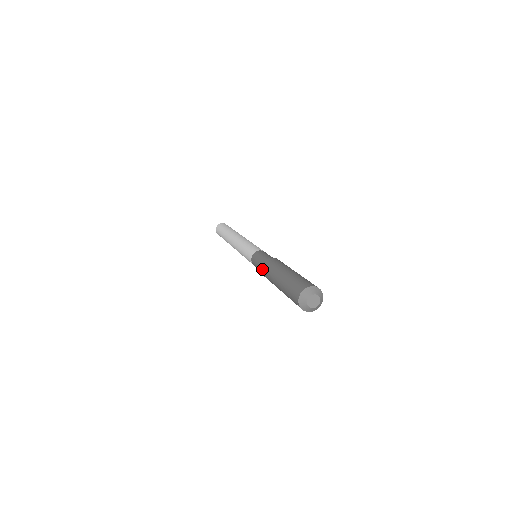
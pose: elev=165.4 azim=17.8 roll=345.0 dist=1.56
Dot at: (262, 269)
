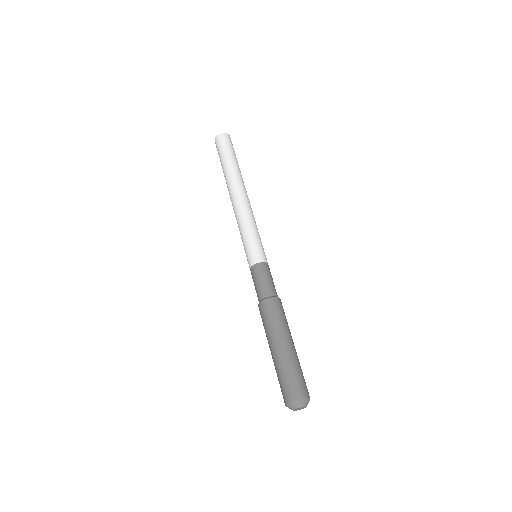
Dot at: (261, 305)
